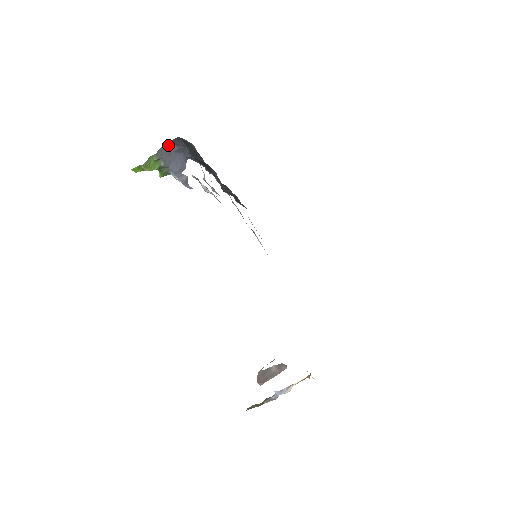
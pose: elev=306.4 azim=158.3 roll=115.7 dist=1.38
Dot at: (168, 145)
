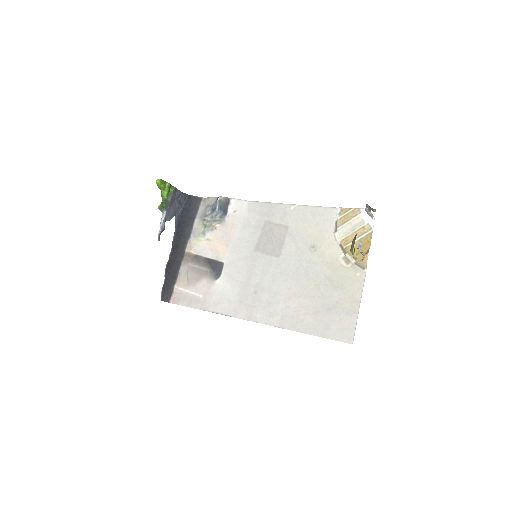
Dot at: (179, 193)
